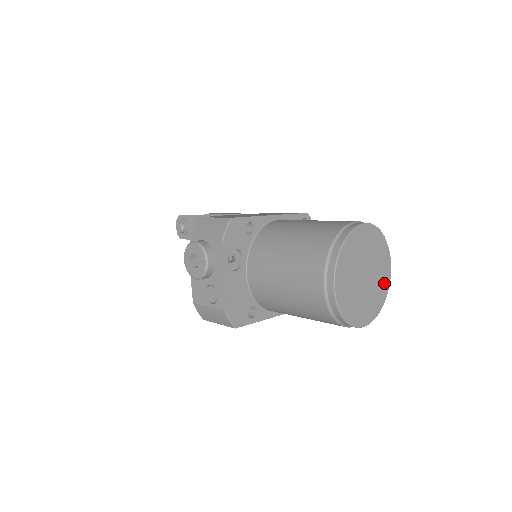
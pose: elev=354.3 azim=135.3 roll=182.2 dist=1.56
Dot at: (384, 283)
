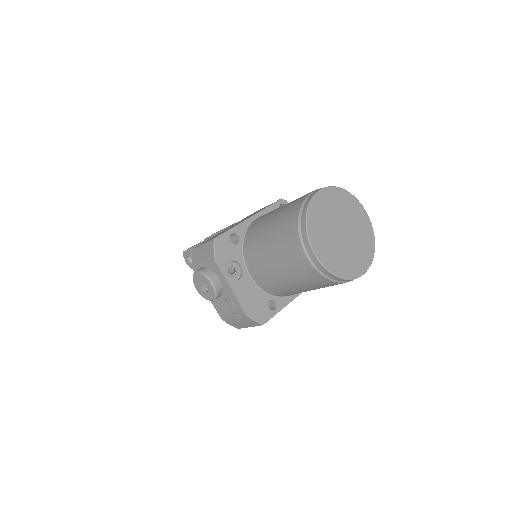
Dot at: (366, 229)
